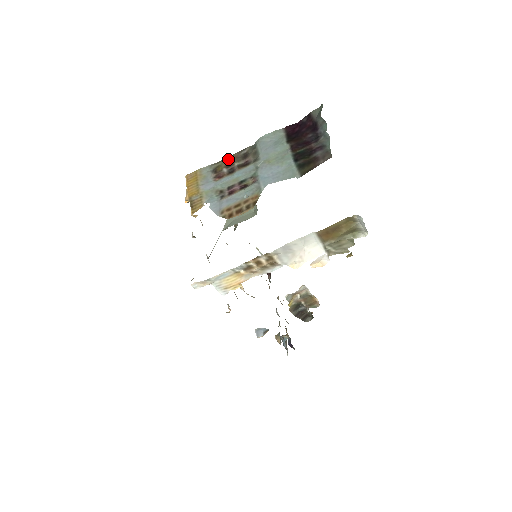
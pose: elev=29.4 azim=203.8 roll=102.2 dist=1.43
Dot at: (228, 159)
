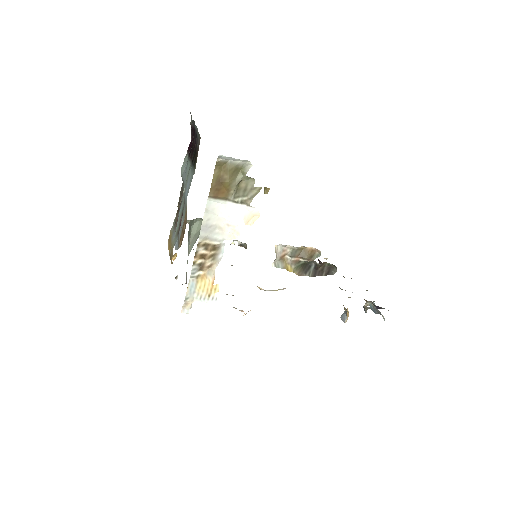
Dot at: (178, 207)
